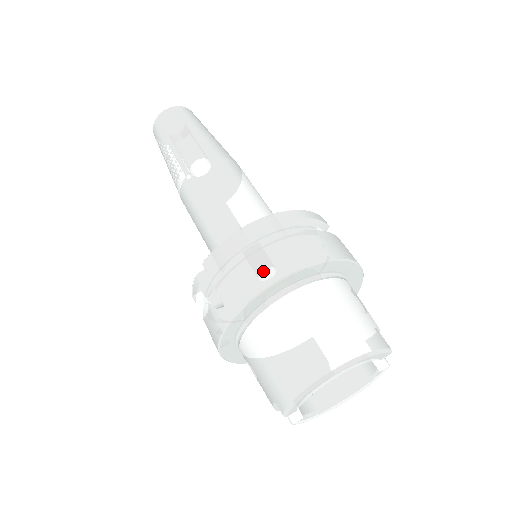
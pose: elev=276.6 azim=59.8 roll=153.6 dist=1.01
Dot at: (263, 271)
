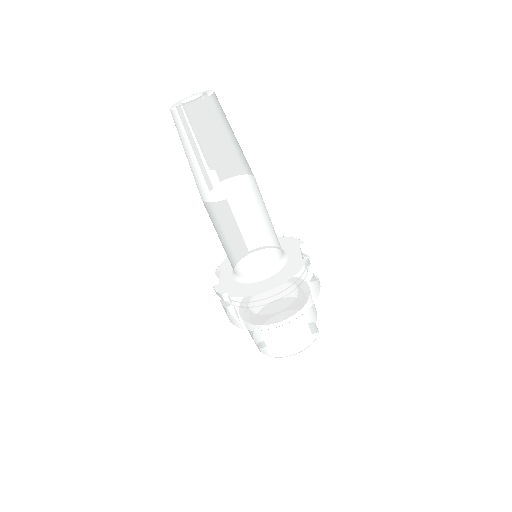
Dot at: (267, 322)
